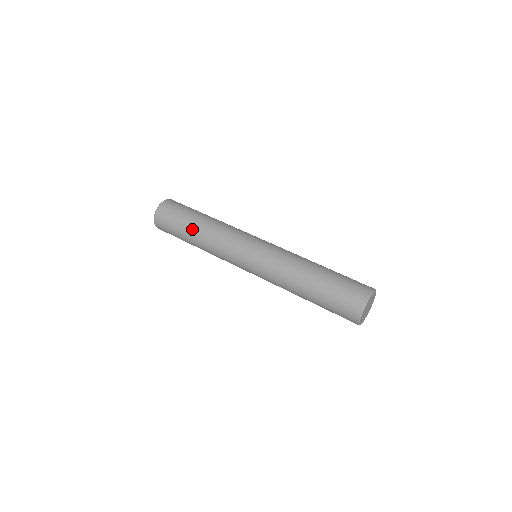
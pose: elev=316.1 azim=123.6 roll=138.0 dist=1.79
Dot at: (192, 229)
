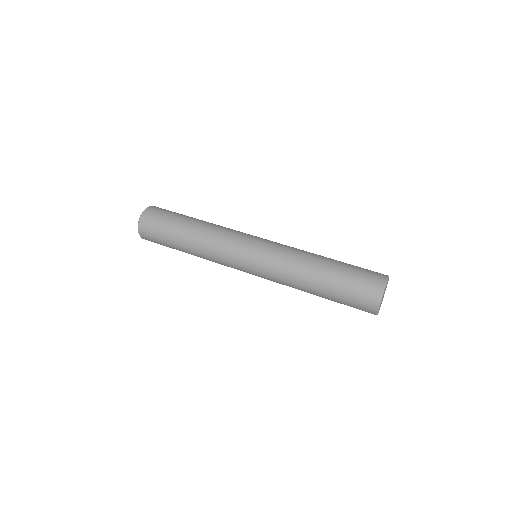
Dot at: (189, 222)
